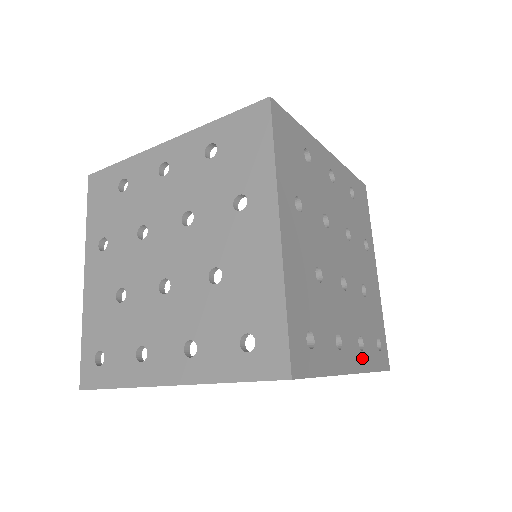
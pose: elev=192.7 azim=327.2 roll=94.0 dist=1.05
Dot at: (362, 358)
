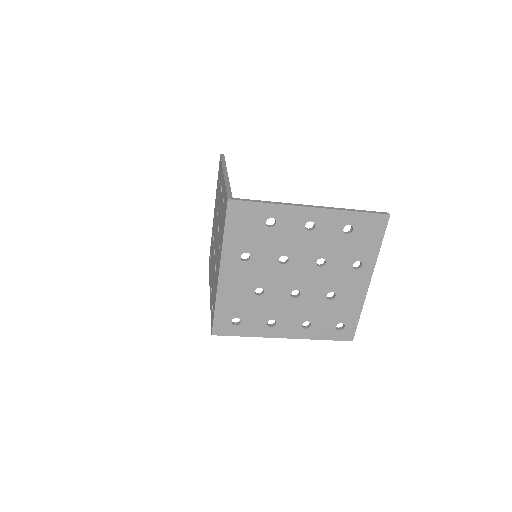
Dot at: (304, 332)
